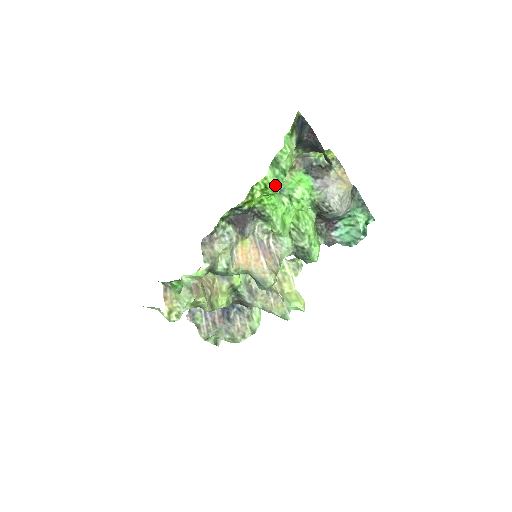
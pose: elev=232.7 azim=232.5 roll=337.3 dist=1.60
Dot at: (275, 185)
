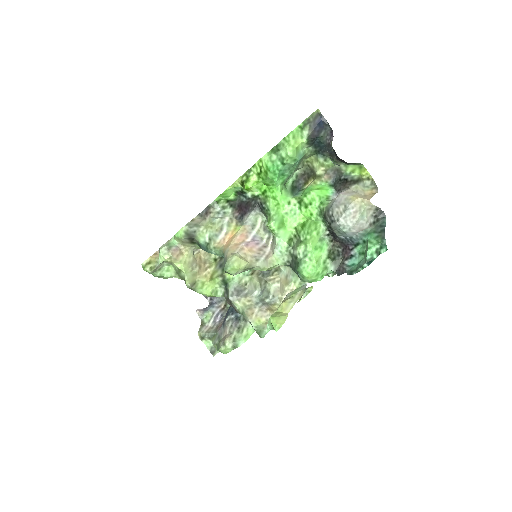
Dot at: (266, 168)
